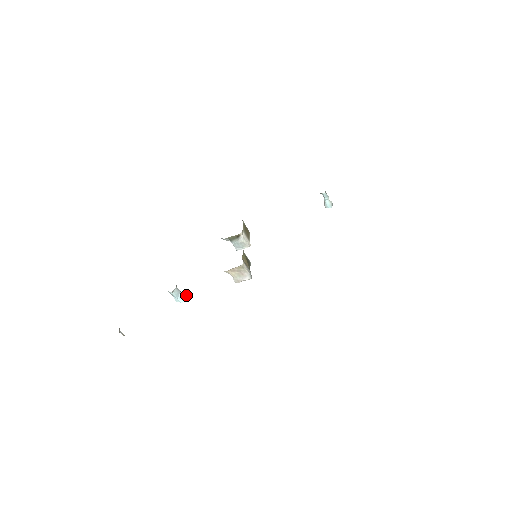
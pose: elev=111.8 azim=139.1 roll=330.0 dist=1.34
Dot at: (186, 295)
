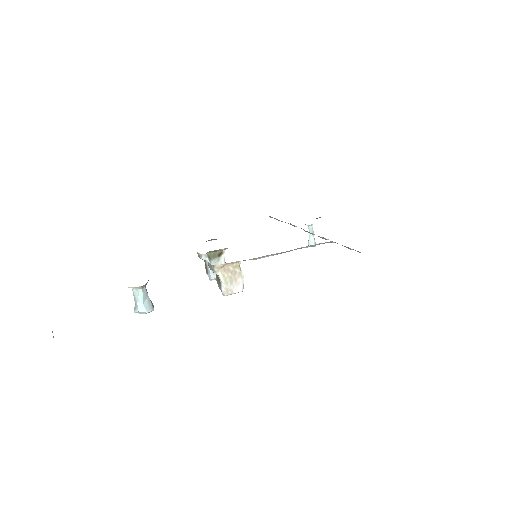
Dot at: (153, 305)
